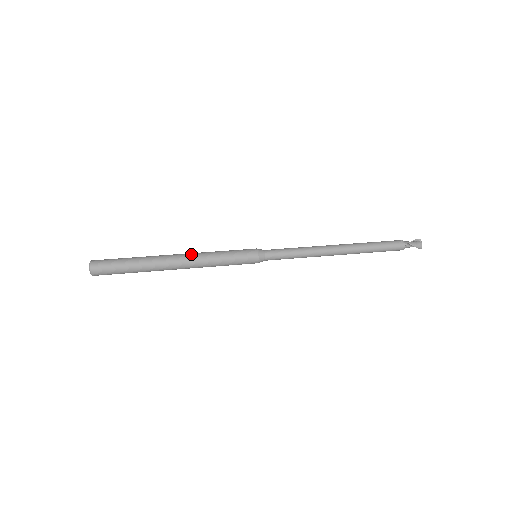
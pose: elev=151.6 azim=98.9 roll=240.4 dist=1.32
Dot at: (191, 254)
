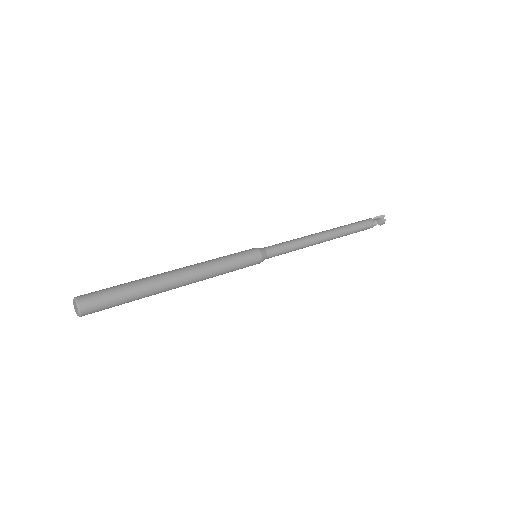
Dot at: (196, 270)
